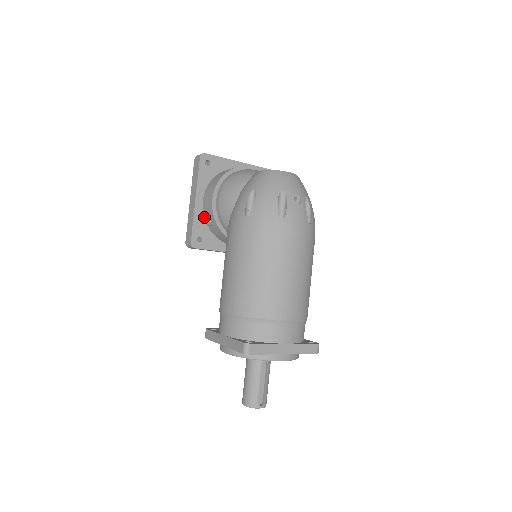
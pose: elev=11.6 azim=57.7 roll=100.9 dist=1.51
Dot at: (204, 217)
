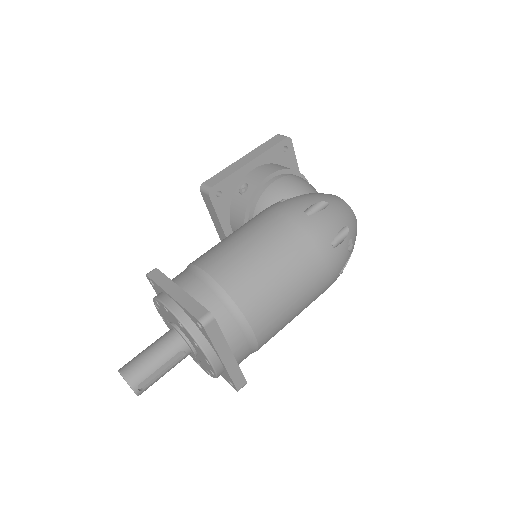
Dot at: (241, 182)
